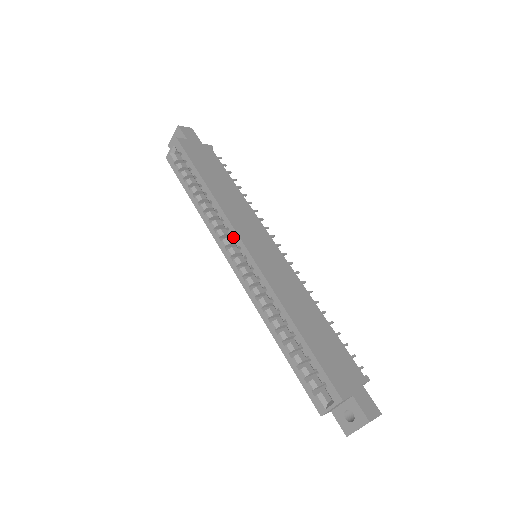
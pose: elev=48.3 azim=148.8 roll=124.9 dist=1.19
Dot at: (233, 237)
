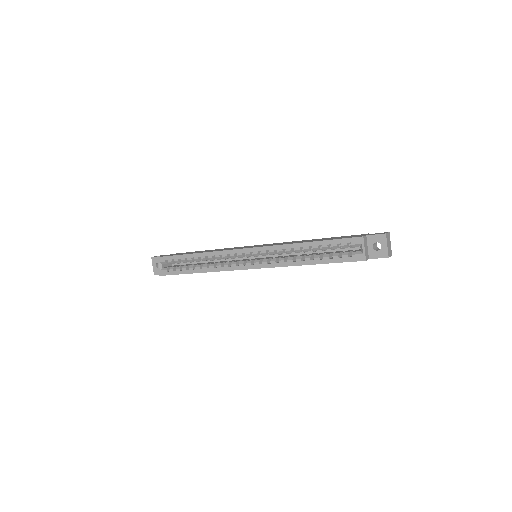
Dot at: (235, 255)
